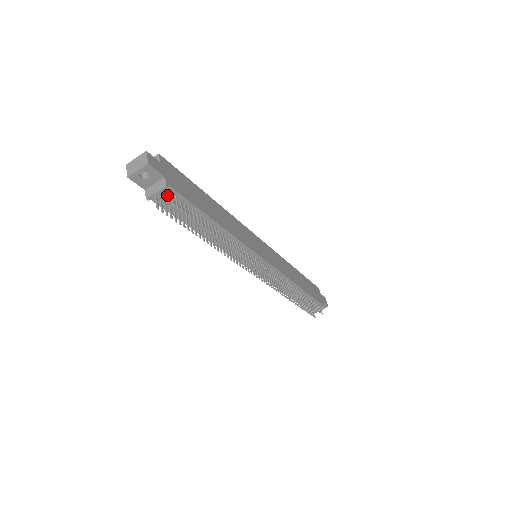
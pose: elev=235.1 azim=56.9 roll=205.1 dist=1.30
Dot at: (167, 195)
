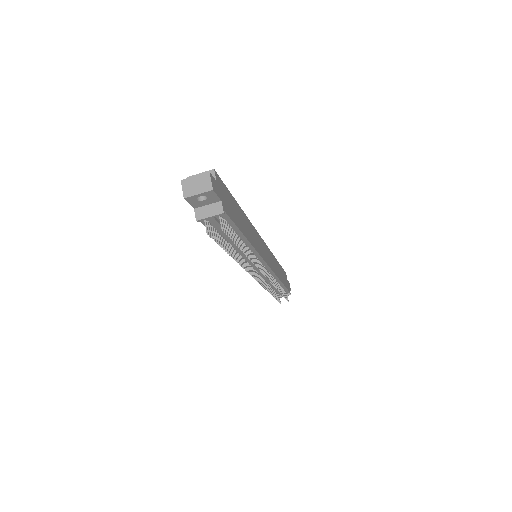
Dot at: (221, 221)
